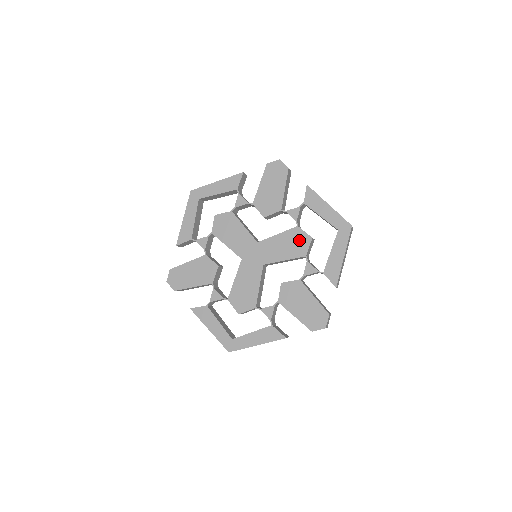
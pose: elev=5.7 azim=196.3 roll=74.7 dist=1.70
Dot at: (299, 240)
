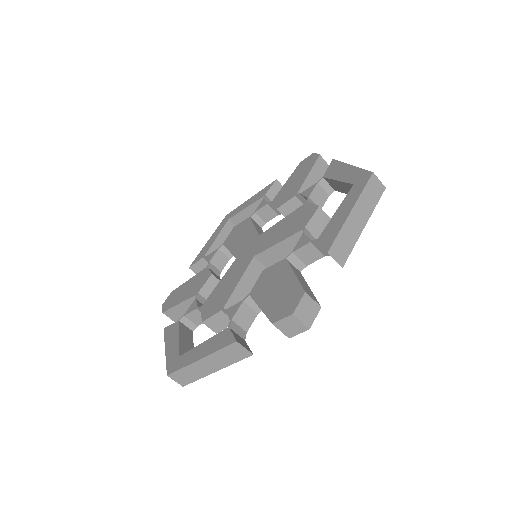
Dot at: (303, 215)
